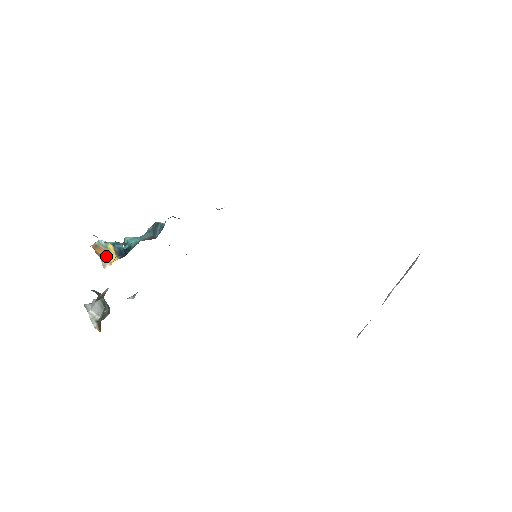
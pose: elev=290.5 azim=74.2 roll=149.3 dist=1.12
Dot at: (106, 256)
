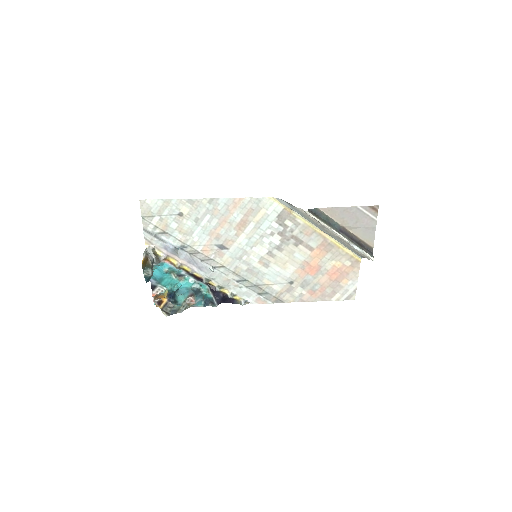
Dot at: (160, 297)
